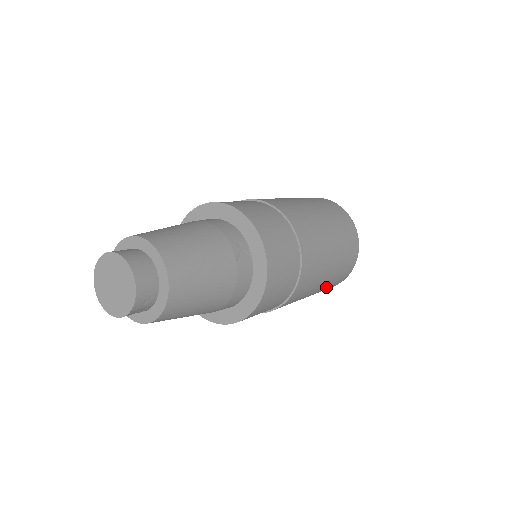
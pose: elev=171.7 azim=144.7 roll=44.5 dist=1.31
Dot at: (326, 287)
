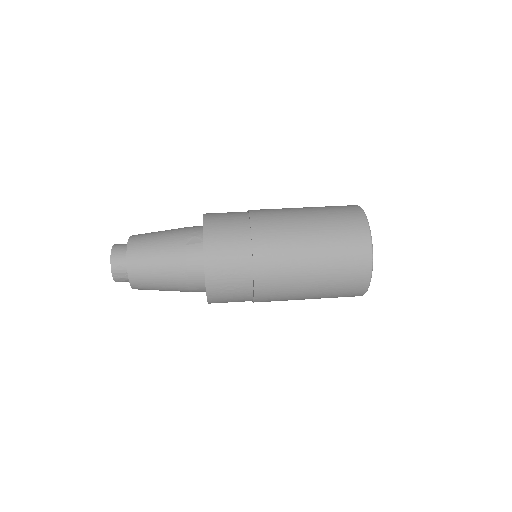
Dot at: (333, 279)
